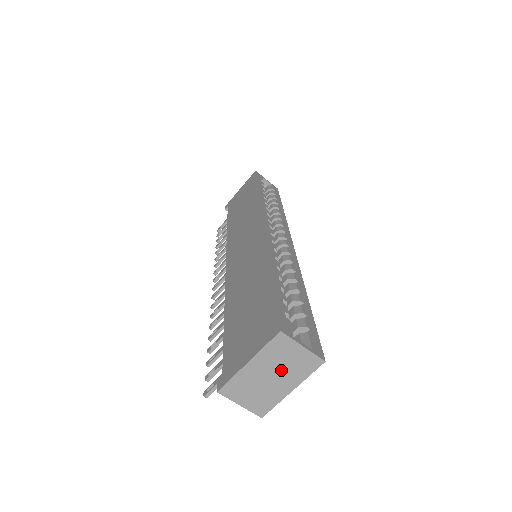
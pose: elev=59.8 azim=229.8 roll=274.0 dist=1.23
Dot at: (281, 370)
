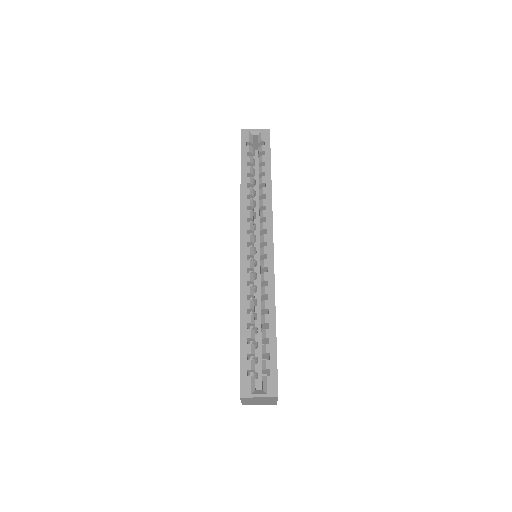
Dot at: (261, 400)
